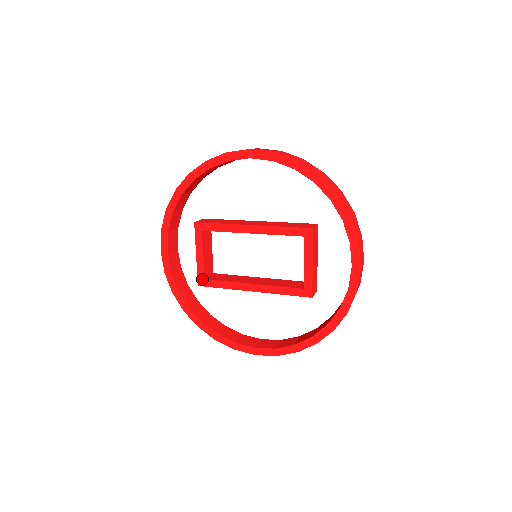
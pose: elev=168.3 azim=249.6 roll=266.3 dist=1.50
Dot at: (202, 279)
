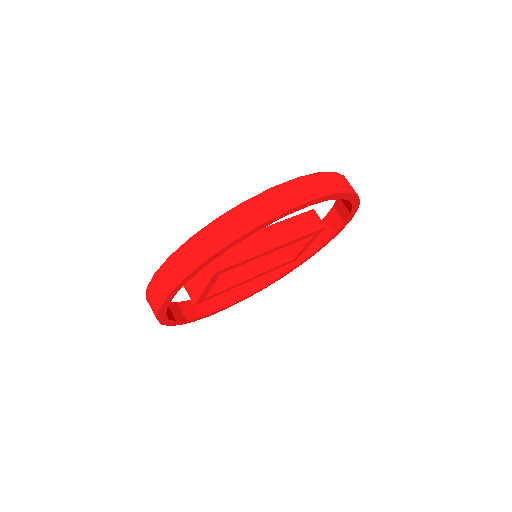
Dot at: (202, 300)
